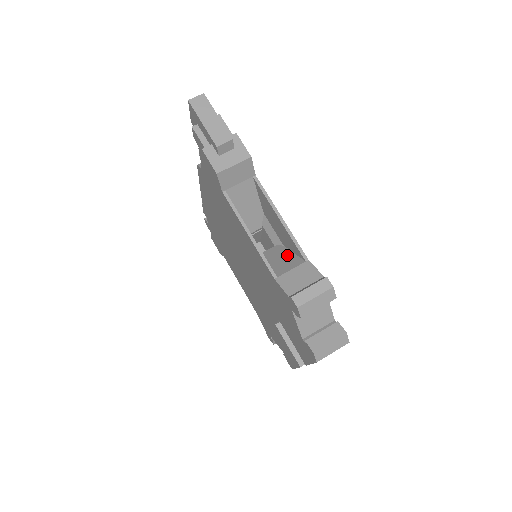
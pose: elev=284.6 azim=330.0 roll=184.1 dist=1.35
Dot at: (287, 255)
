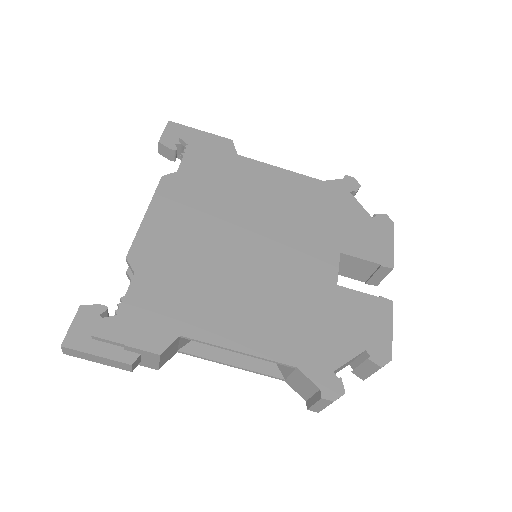
Dot at: occluded
